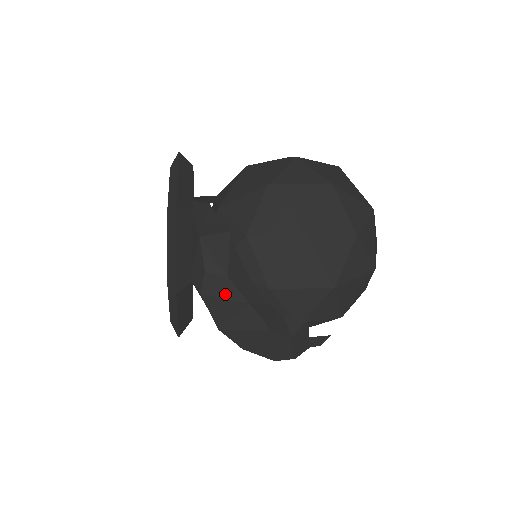
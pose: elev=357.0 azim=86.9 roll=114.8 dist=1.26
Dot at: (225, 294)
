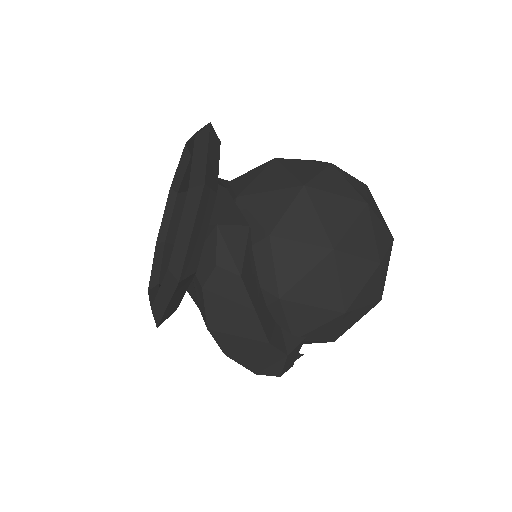
Dot at: (231, 294)
